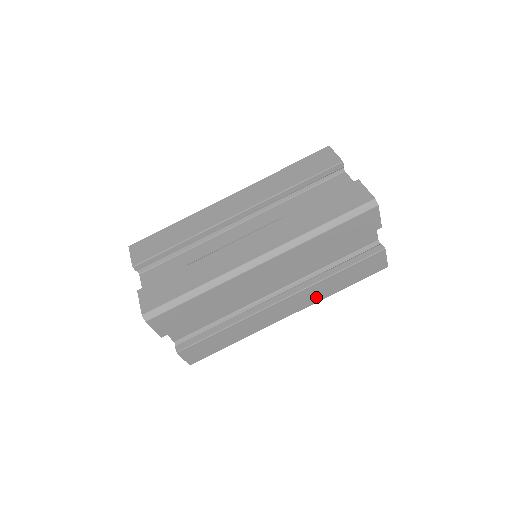
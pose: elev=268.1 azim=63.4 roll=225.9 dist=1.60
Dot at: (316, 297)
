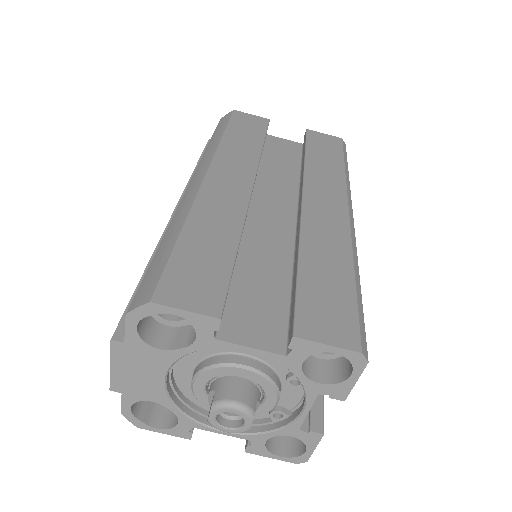
Dot at: occluded
